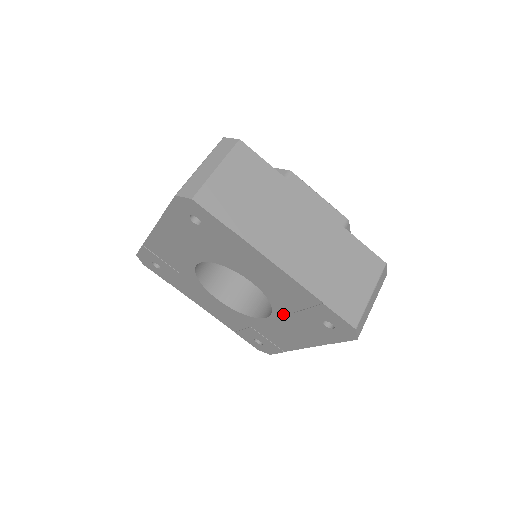
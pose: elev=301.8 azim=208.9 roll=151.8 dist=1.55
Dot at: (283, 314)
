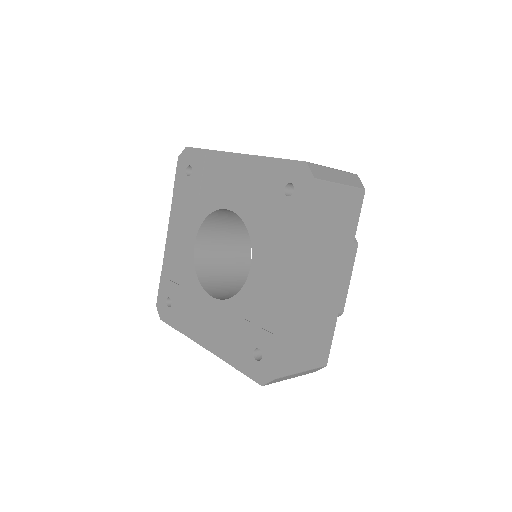
Dot at: (259, 233)
